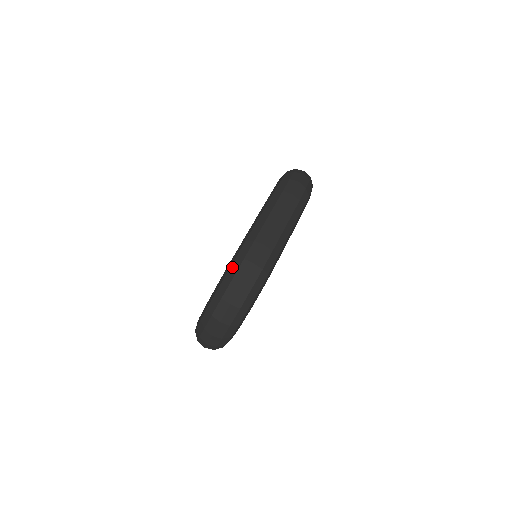
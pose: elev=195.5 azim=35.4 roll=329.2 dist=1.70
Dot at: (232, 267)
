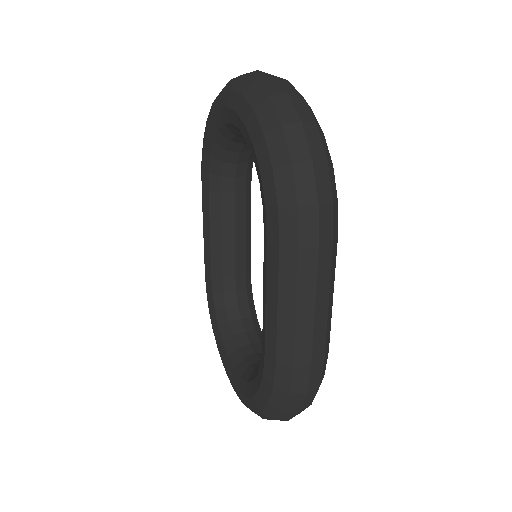
Dot at: (274, 399)
